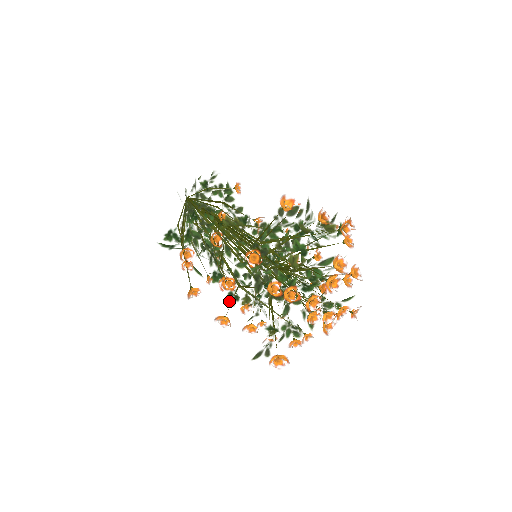
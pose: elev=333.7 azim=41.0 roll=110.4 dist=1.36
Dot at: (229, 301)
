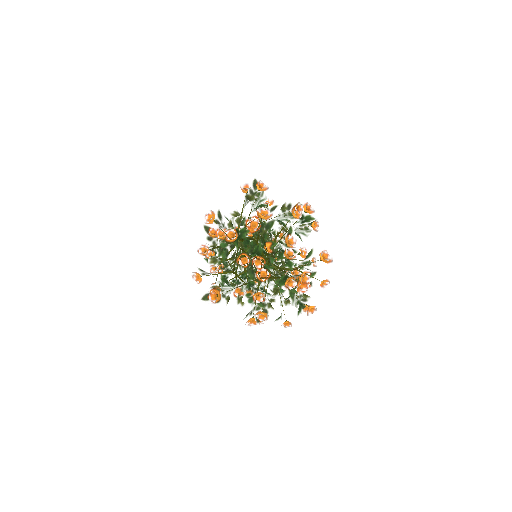
Dot at: occluded
